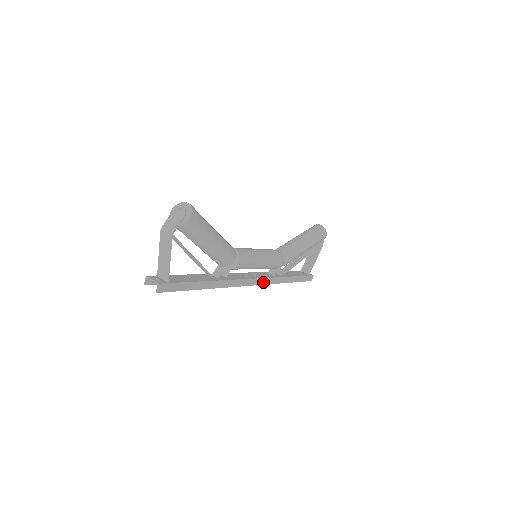
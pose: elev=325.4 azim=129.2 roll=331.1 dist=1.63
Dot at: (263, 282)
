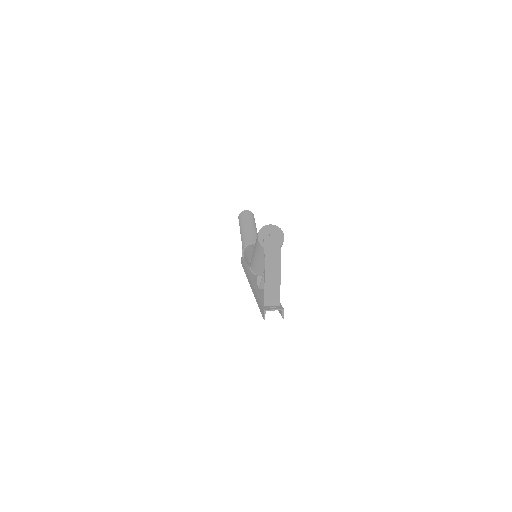
Dot at: occluded
